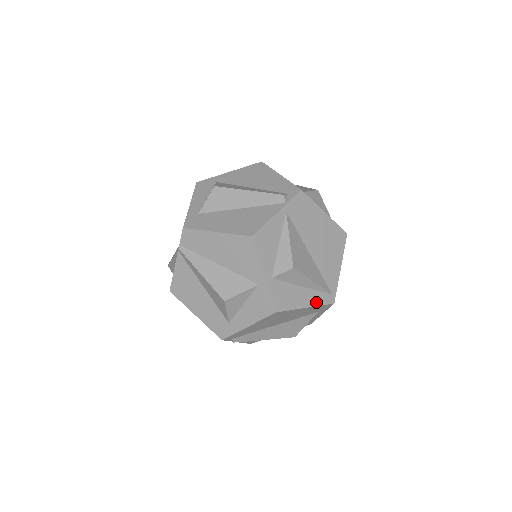
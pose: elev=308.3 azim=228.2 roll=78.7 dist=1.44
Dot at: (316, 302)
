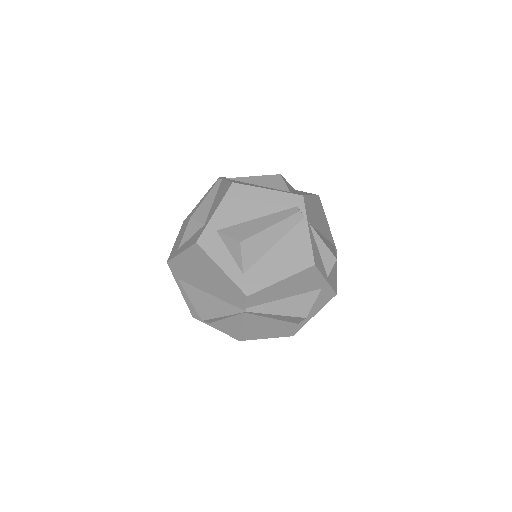
Dot at: (336, 262)
